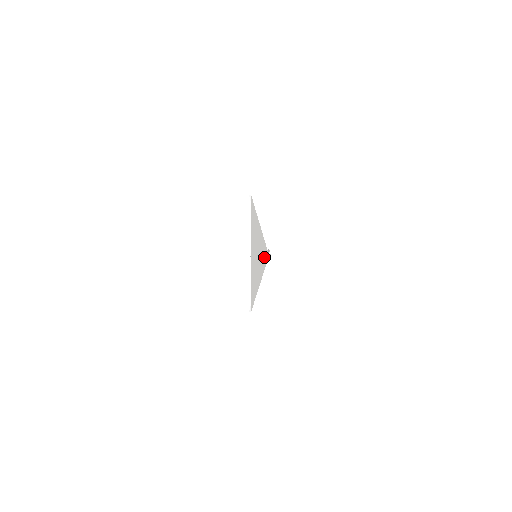
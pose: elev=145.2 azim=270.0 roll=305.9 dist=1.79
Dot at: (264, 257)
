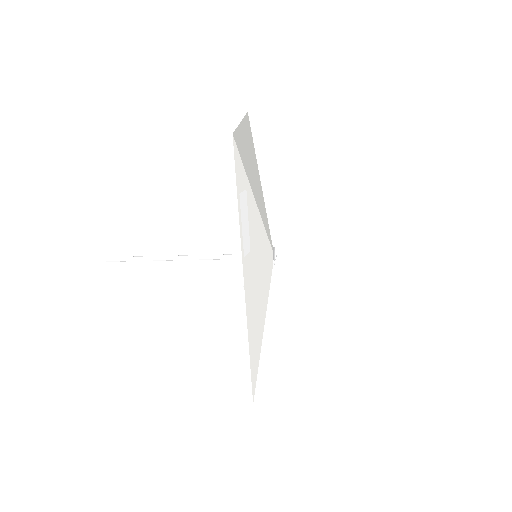
Dot at: (264, 220)
